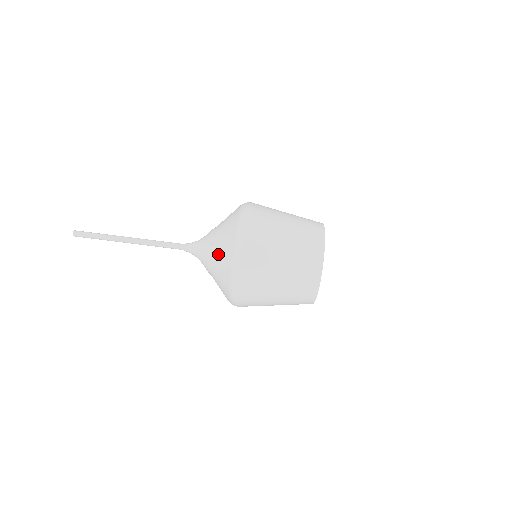
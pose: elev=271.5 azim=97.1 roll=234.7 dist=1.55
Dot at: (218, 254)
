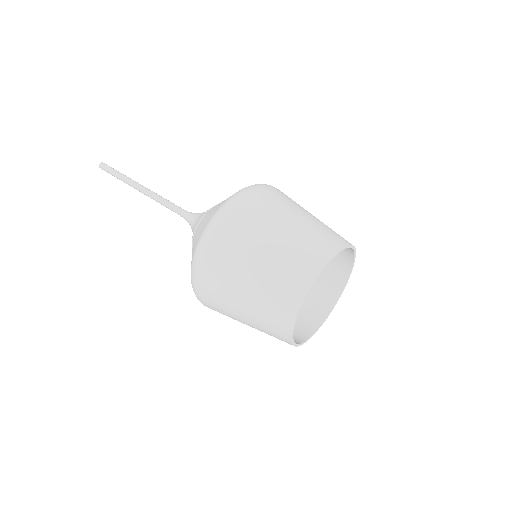
Dot at: occluded
